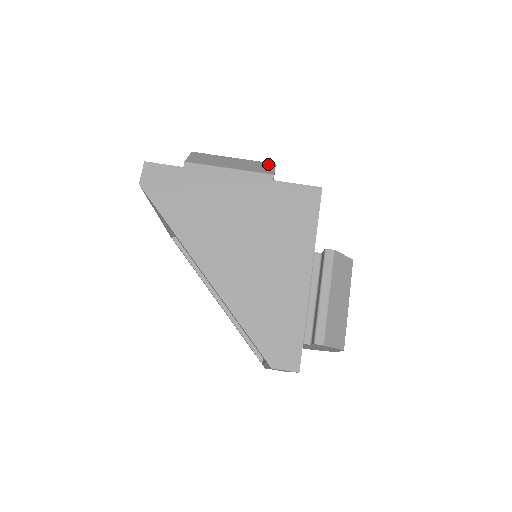
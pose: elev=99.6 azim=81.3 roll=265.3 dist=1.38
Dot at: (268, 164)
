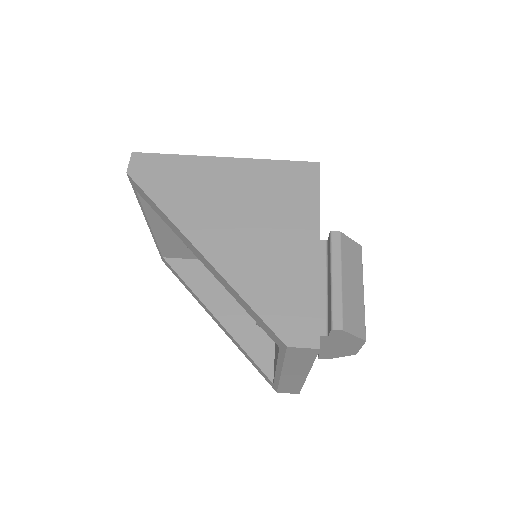
Dot at: occluded
